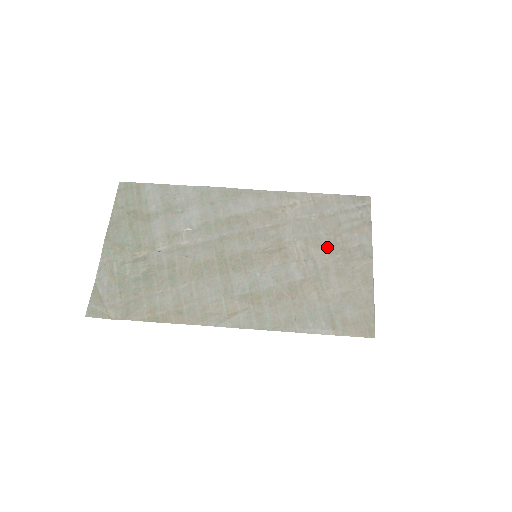
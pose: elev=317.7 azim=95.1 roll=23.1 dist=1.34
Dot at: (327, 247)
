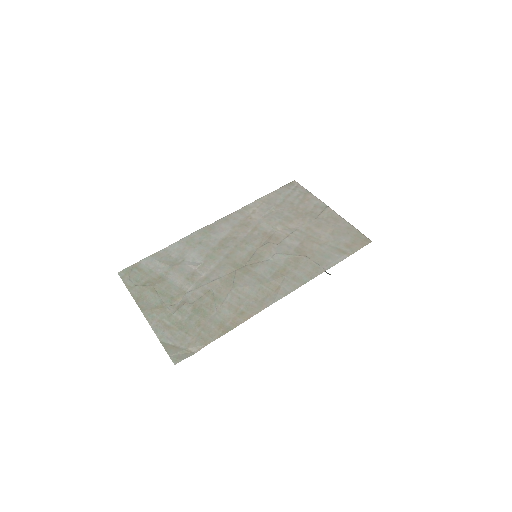
Dot at: (297, 218)
